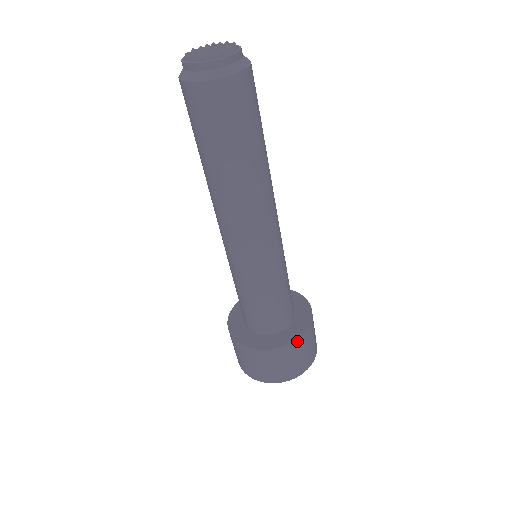
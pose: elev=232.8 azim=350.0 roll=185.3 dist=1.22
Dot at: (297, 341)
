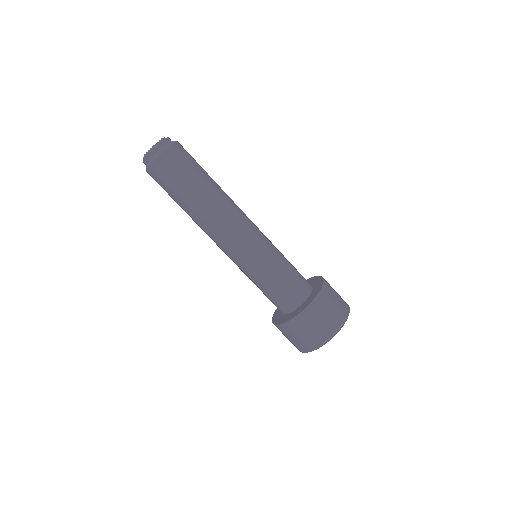
Dot at: (300, 315)
